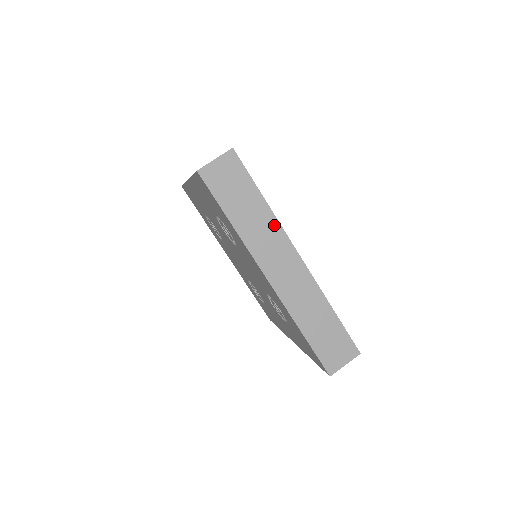
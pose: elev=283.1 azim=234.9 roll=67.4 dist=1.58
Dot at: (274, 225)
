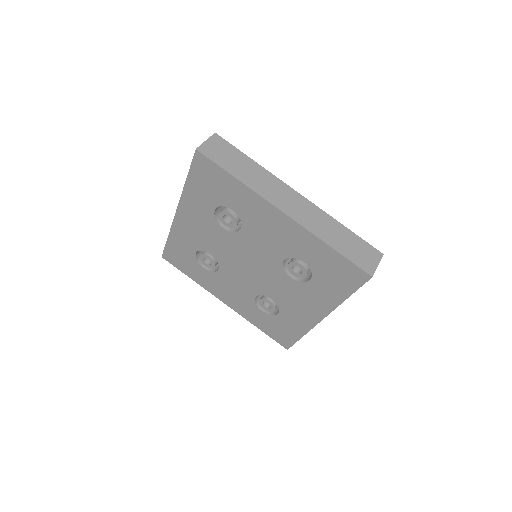
Dot at: (268, 175)
